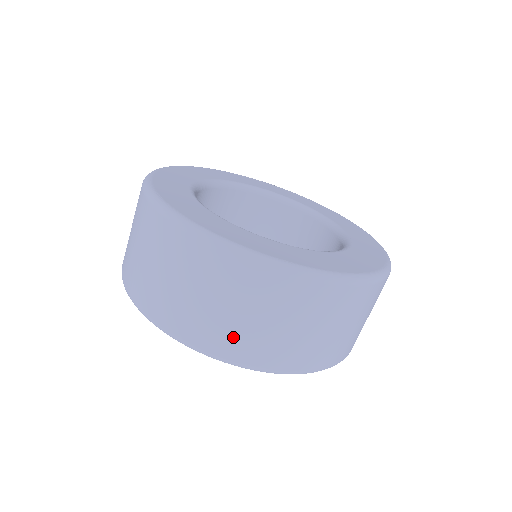
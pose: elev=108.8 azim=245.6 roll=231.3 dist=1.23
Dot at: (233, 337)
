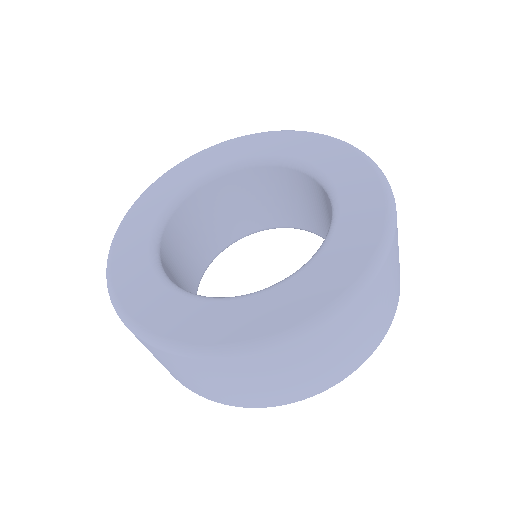
Dot at: (308, 384)
